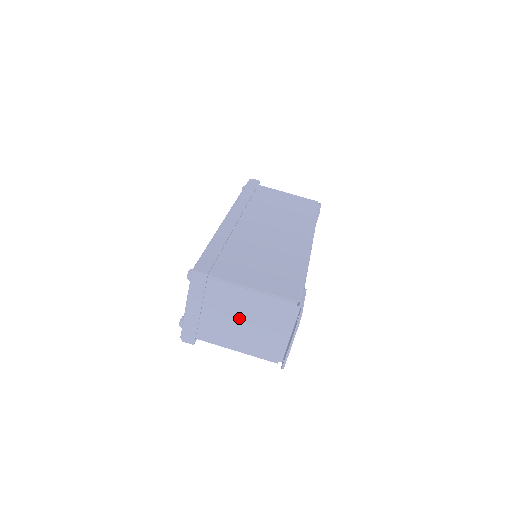
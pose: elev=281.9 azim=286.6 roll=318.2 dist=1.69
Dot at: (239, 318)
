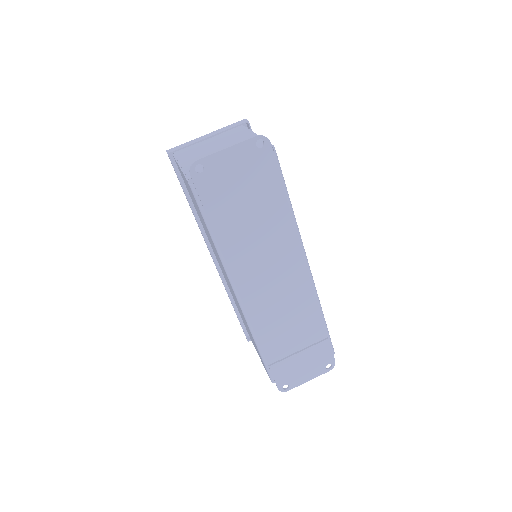
Dot at: (221, 148)
